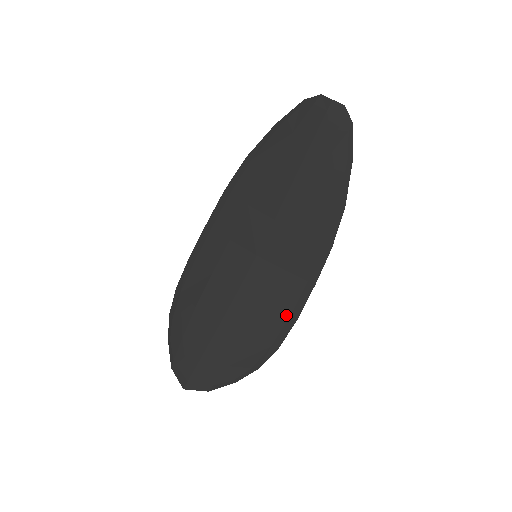
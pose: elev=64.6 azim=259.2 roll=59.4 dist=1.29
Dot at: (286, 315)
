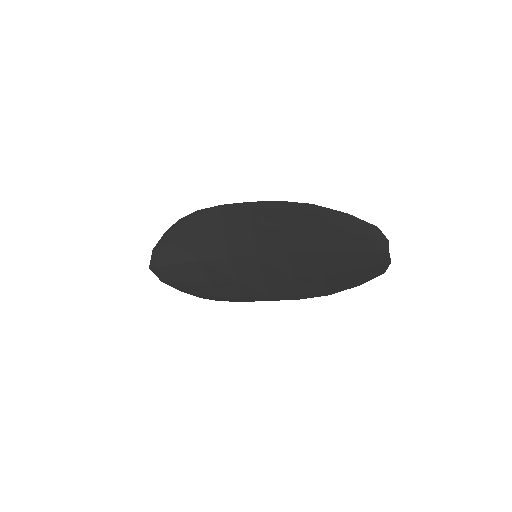
Dot at: (240, 295)
